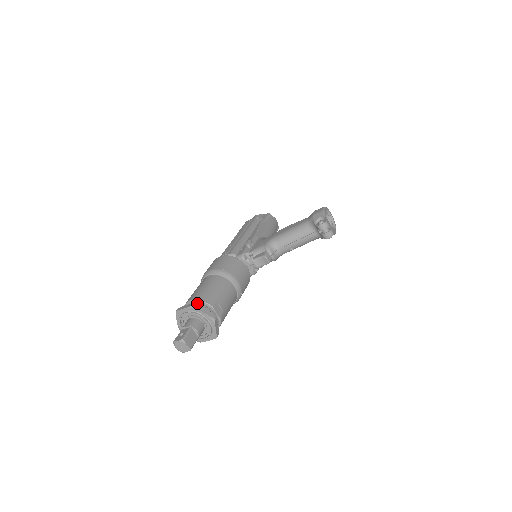
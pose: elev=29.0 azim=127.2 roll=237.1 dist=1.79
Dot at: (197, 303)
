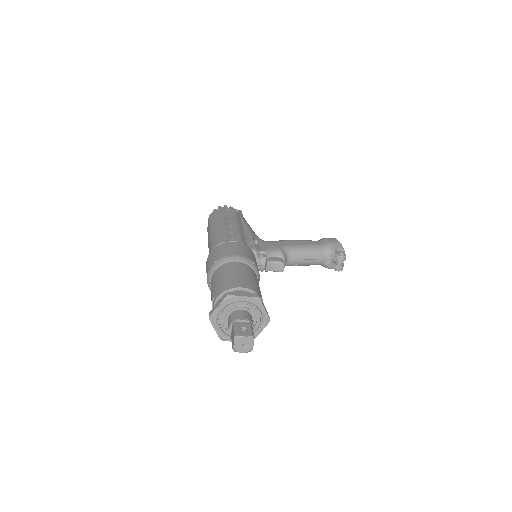
Dot at: occluded
